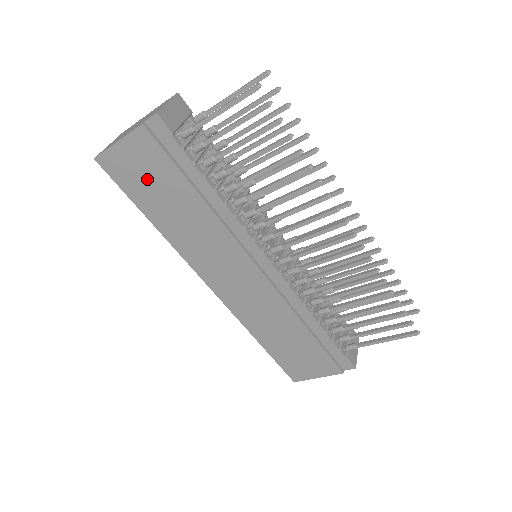
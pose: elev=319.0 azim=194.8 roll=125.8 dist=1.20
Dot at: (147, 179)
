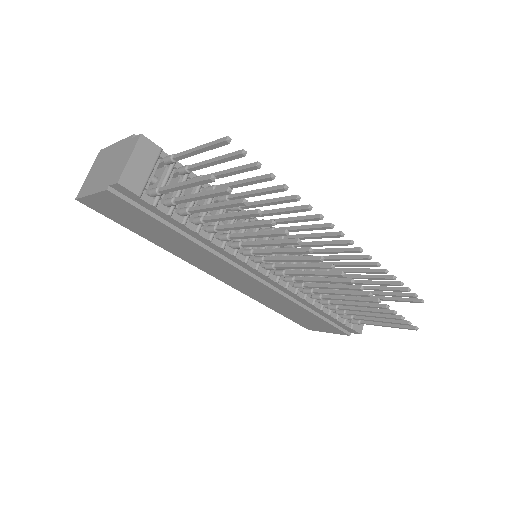
Dot at: (130, 219)
